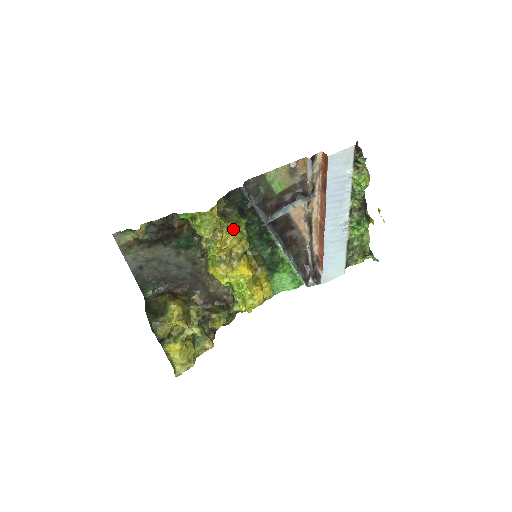
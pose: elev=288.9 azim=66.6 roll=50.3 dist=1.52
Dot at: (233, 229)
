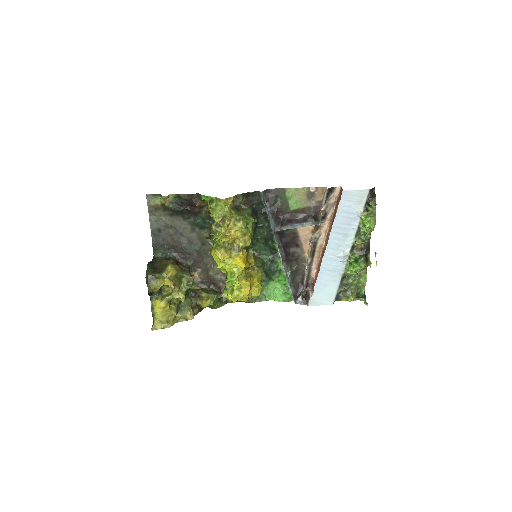
Dot at: (240, 222)
